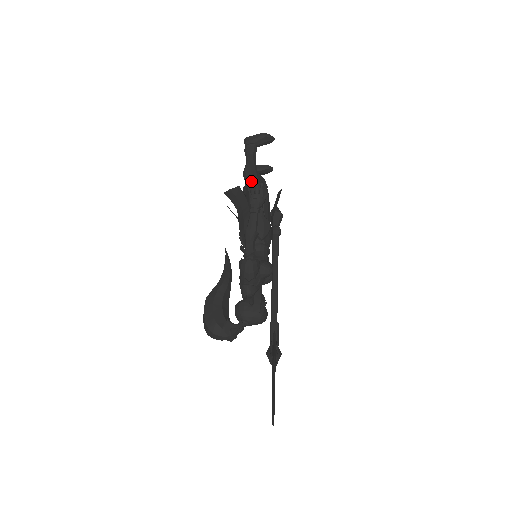
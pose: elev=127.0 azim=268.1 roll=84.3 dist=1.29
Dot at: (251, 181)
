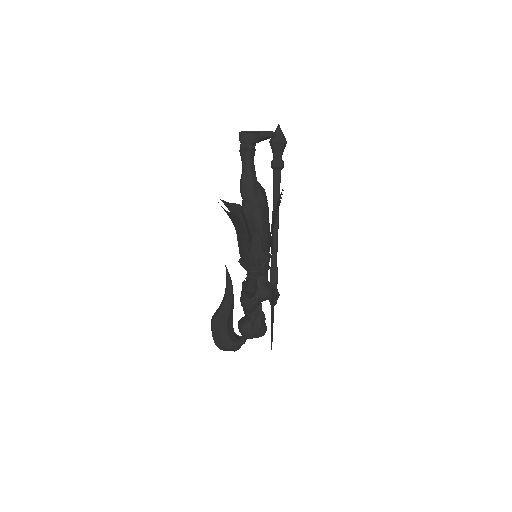
Dot at: (249, 207)
